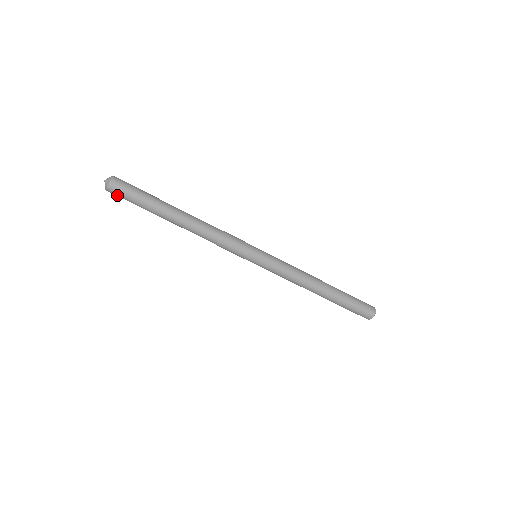
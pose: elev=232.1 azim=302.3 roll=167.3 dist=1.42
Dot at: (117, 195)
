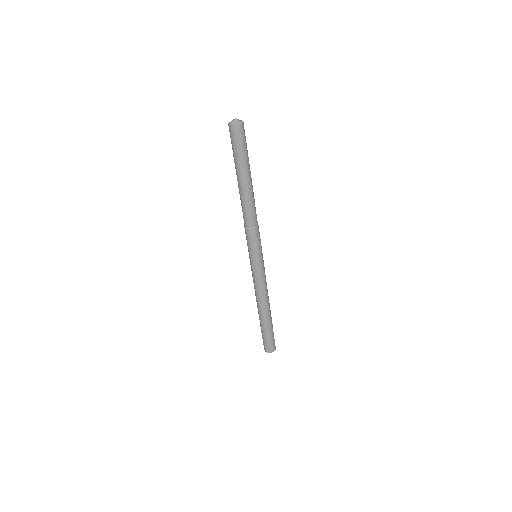
Dot at: (235, 136)
